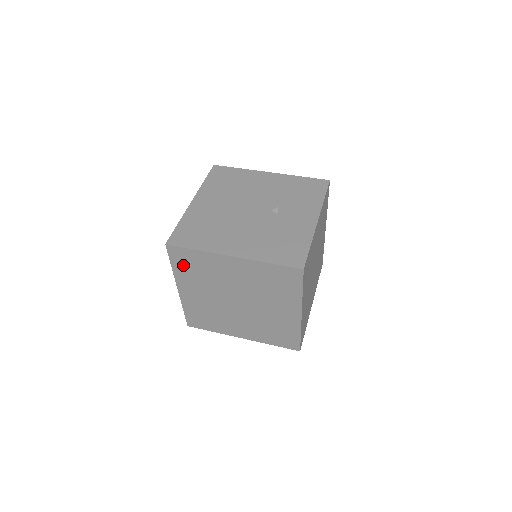
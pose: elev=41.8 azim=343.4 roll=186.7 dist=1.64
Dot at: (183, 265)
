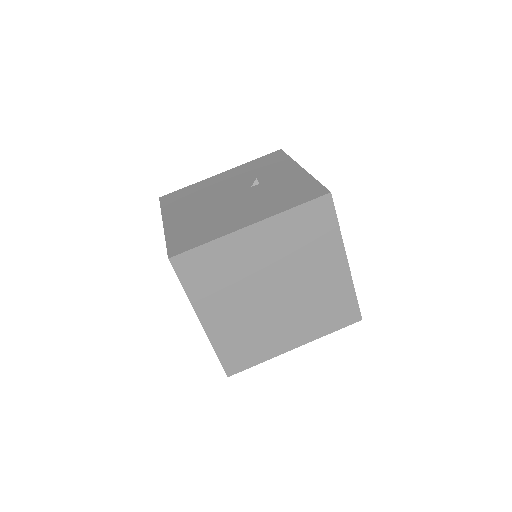
Dot at: (198, 278)
